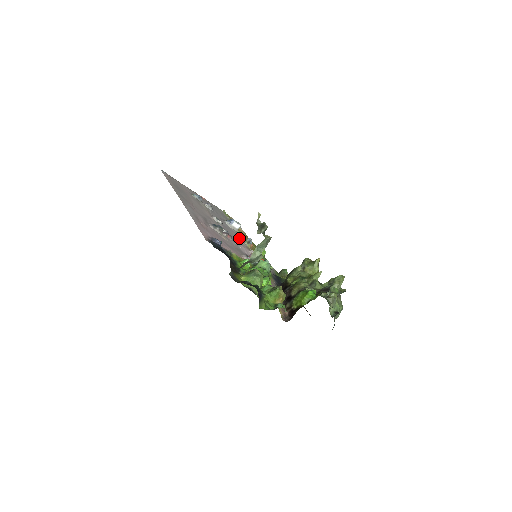
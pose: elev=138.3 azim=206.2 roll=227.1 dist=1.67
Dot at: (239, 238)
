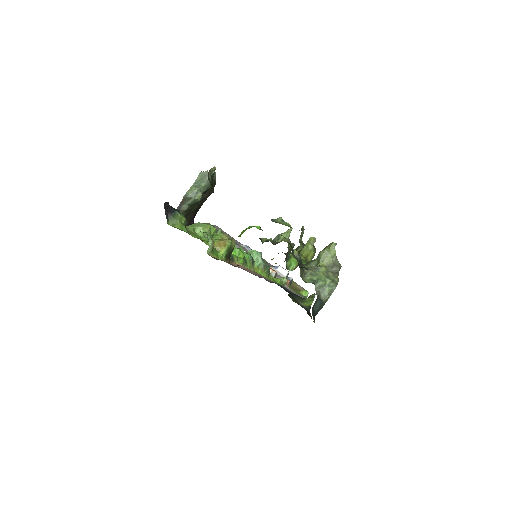
Dot at: occluded
